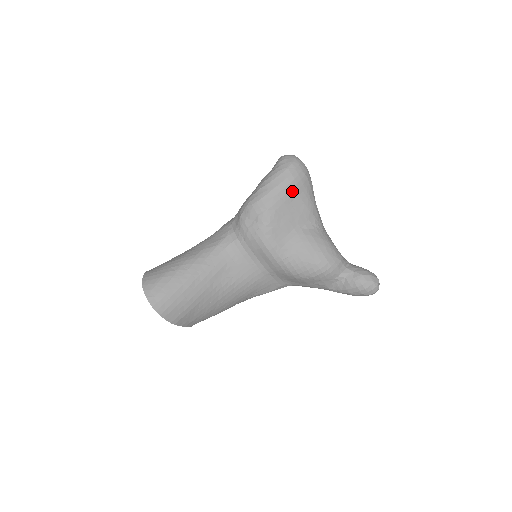
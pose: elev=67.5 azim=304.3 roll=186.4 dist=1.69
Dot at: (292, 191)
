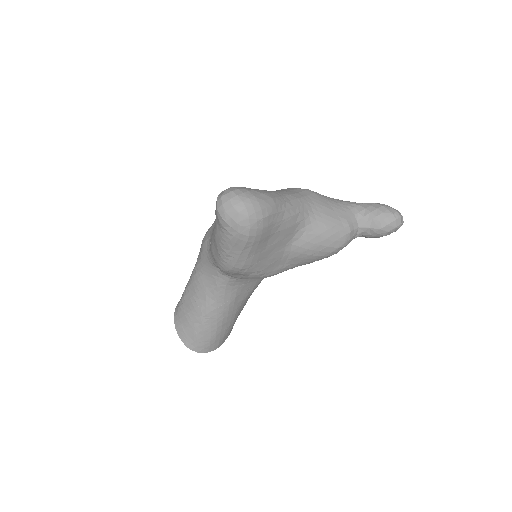
Dot at: (261, 242)
